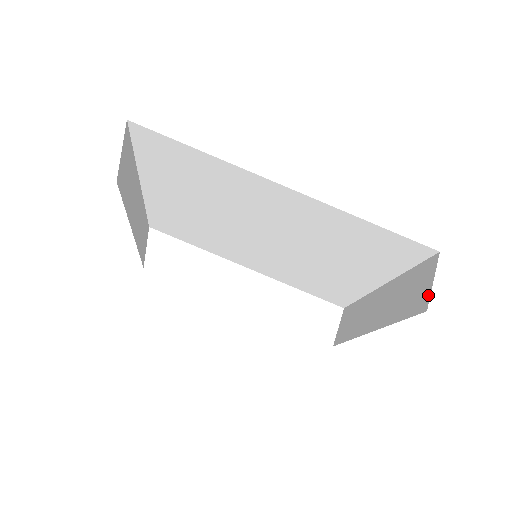
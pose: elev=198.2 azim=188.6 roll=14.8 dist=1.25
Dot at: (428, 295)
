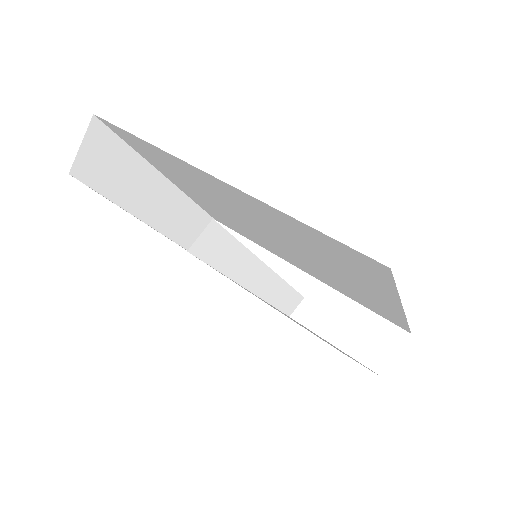
Dot at: occluded
